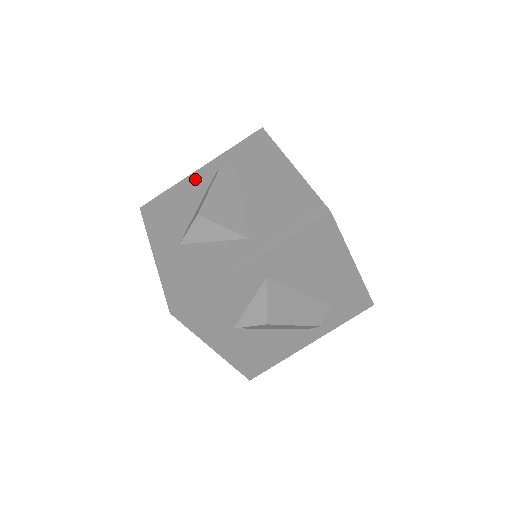
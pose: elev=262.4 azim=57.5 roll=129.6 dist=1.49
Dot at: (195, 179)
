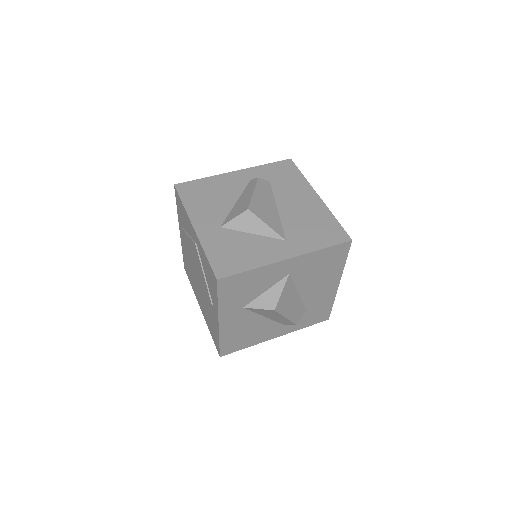
Dot at: (231, 178)
